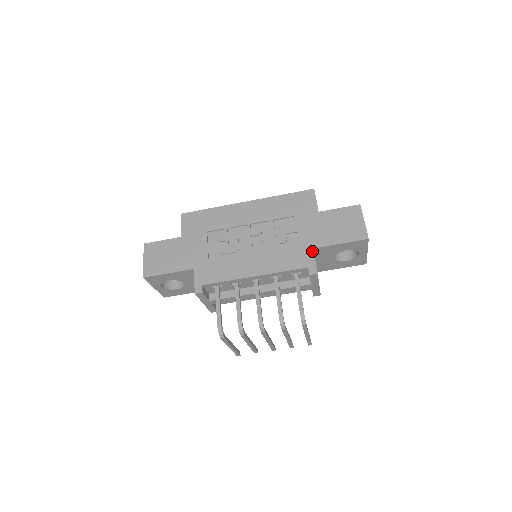
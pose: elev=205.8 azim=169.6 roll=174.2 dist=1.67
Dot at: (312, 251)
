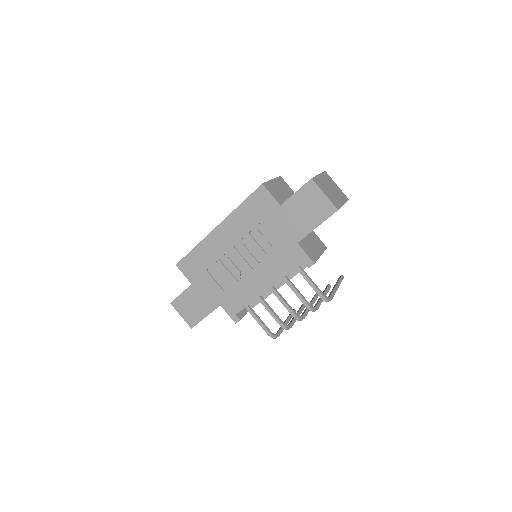
Dot at: (298, 246)
